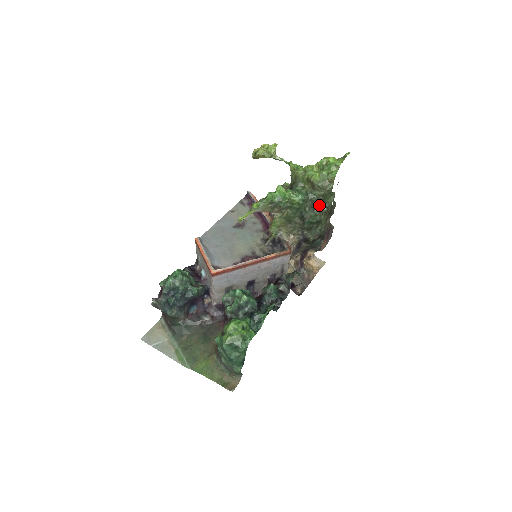
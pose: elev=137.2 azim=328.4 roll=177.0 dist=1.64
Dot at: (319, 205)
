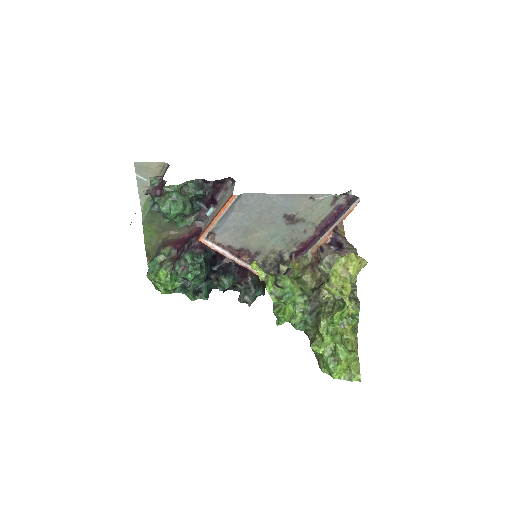
Dot at: occluded
